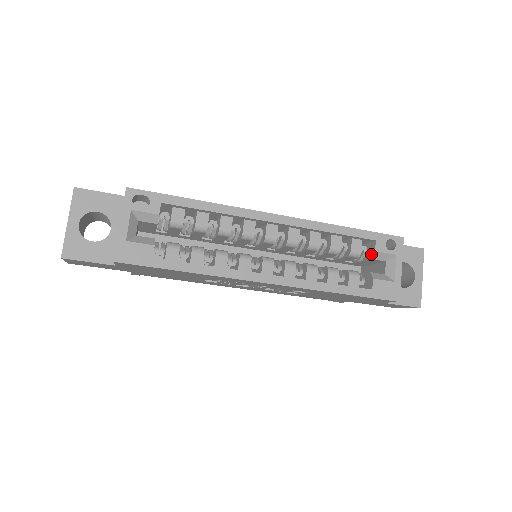
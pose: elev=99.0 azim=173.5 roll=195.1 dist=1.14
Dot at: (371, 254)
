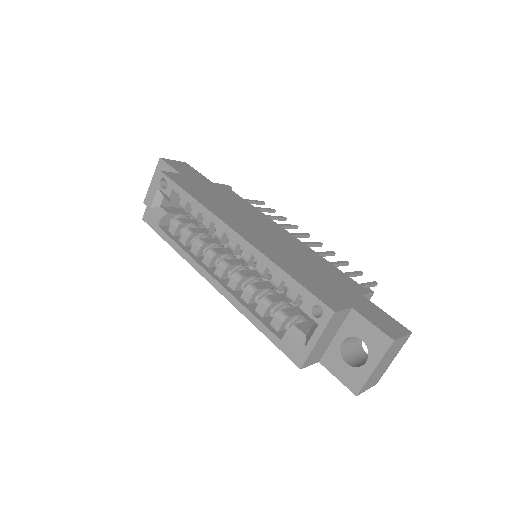
Dot at: occluded
